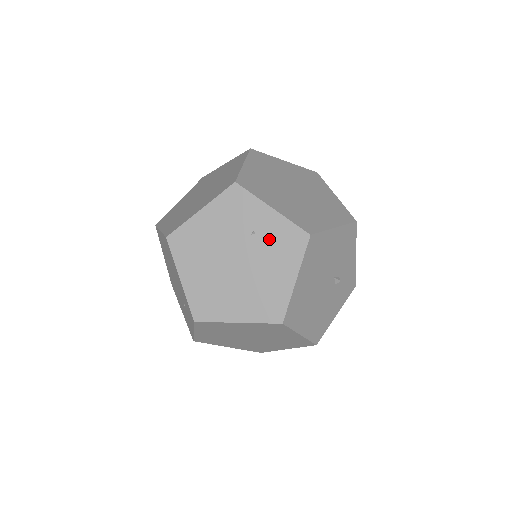
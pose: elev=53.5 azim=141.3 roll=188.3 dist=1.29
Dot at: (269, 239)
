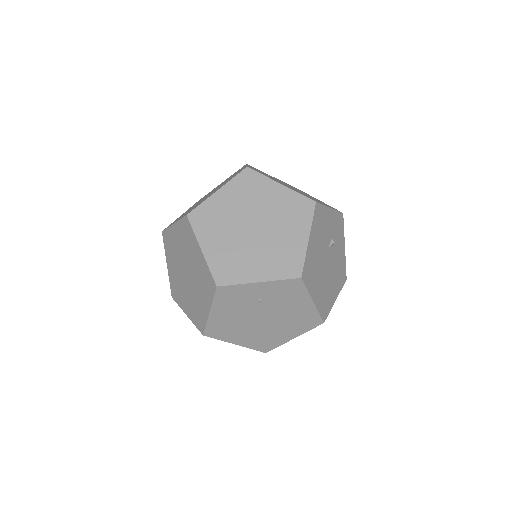
Dot at: (274, 297)
